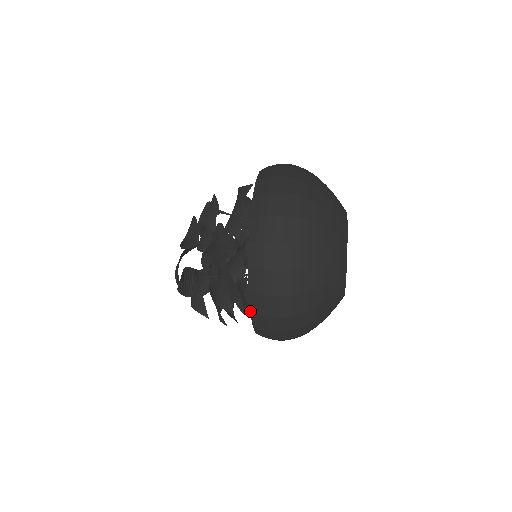
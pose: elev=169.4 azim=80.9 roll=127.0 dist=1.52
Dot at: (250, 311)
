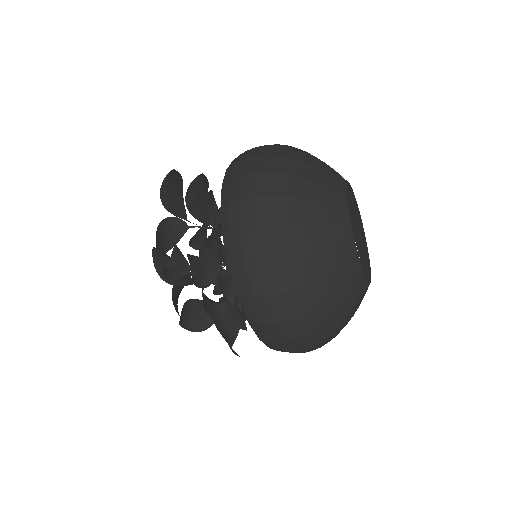
Dot at: (223, 237)
